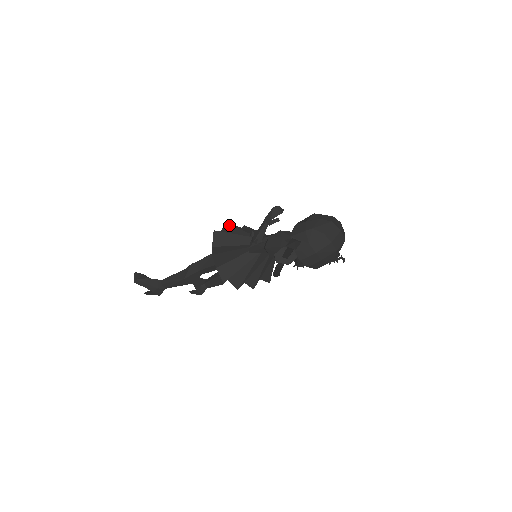
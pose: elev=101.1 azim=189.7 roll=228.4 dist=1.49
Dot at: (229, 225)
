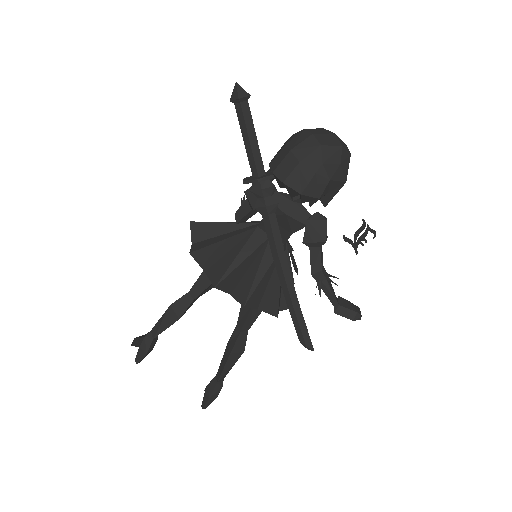
Dot at: occluded
